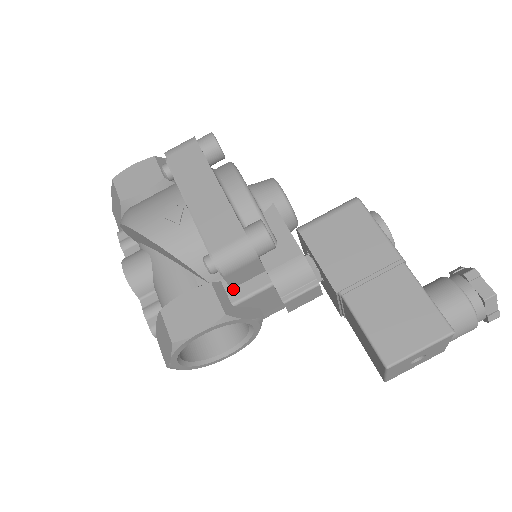
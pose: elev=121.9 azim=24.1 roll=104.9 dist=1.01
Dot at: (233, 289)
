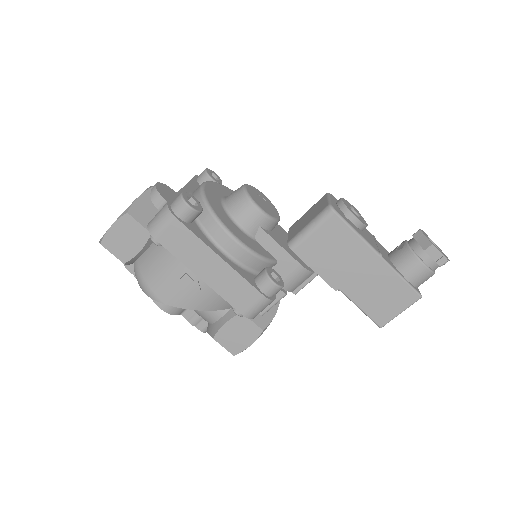
Dot at: occluded
